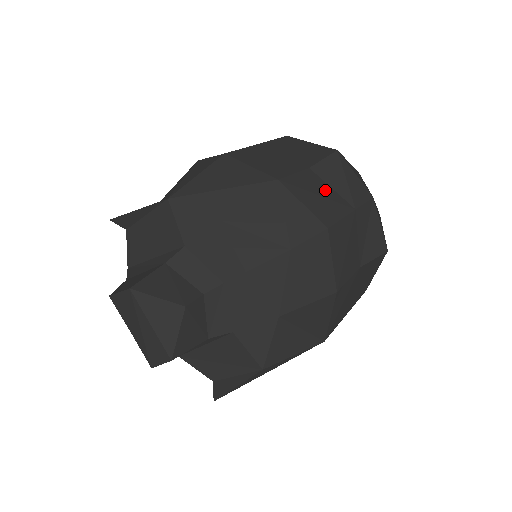
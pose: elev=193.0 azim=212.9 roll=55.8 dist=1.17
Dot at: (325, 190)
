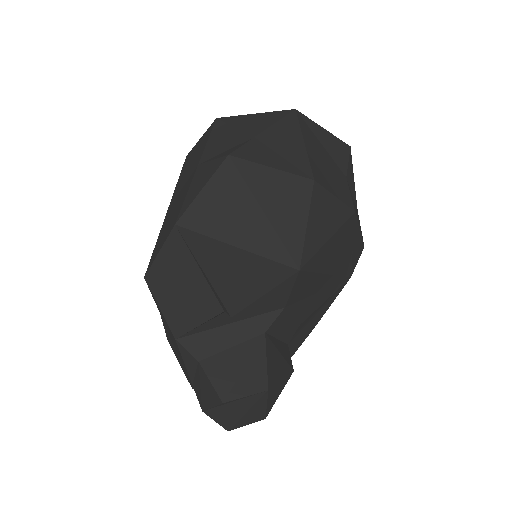
Dot at: occluded
